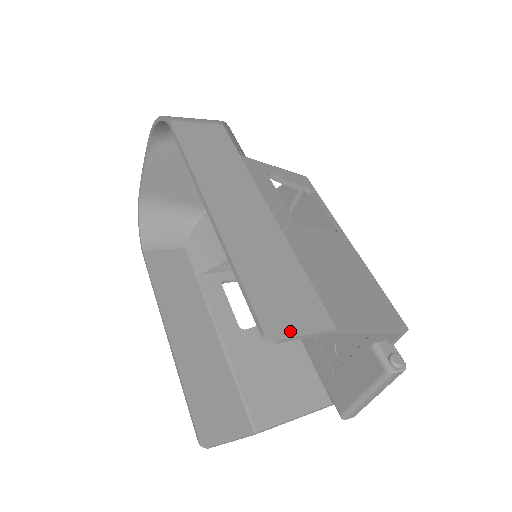
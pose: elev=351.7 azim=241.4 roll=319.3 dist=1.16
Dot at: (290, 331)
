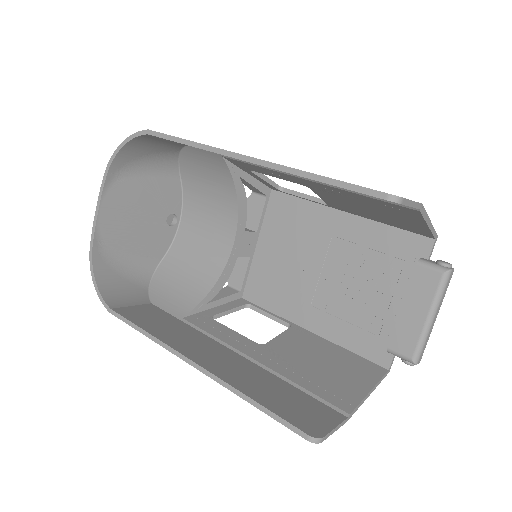
Dot at: occluded
